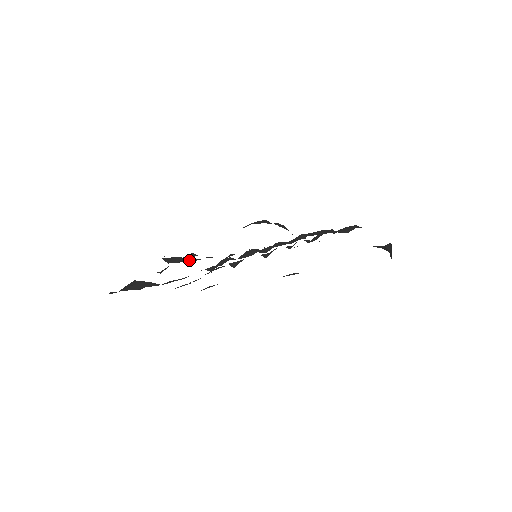
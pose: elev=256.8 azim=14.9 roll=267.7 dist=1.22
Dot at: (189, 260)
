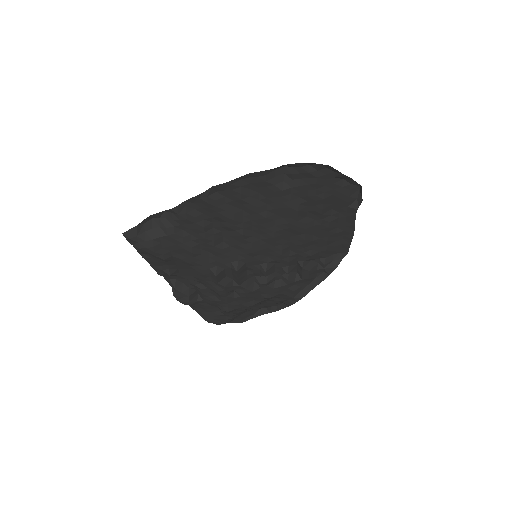
Dot at: (195, 285)
